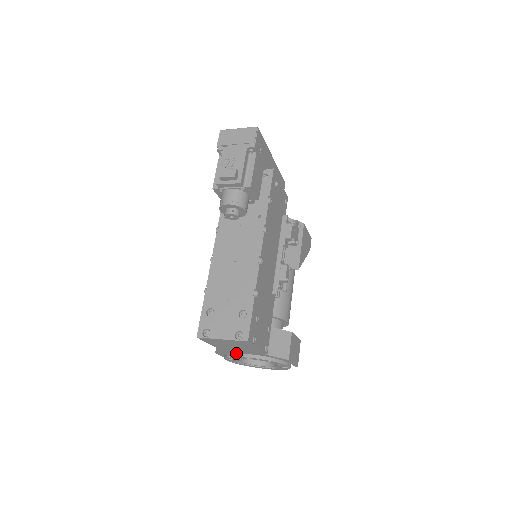
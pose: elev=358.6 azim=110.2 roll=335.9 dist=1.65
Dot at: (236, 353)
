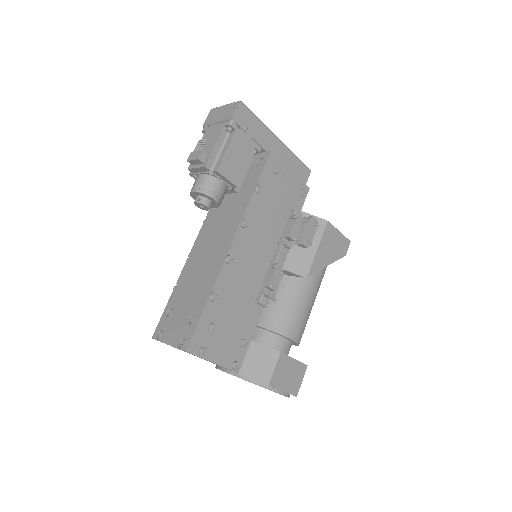
Dot at: occluded
